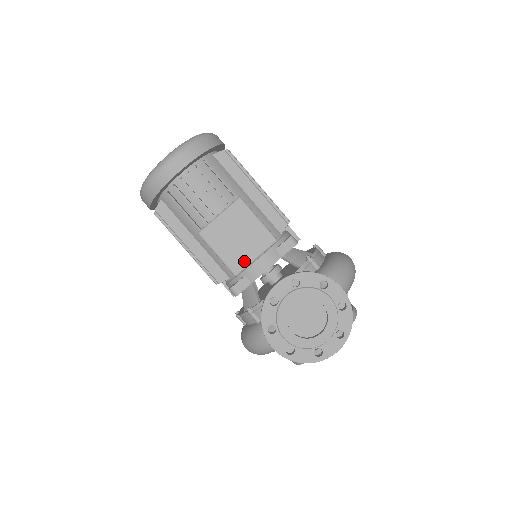
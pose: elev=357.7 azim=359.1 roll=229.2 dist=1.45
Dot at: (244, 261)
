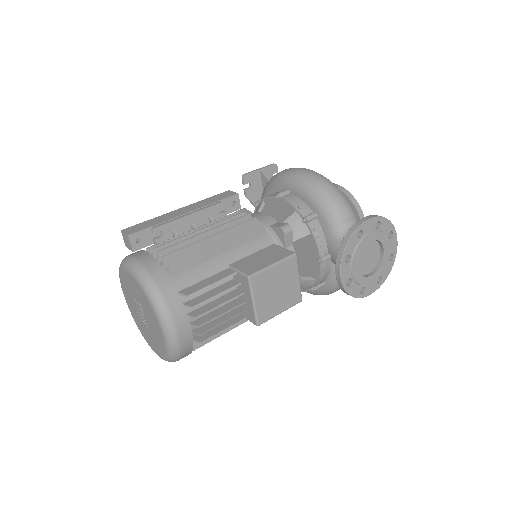
Dot at: (296, 290)
